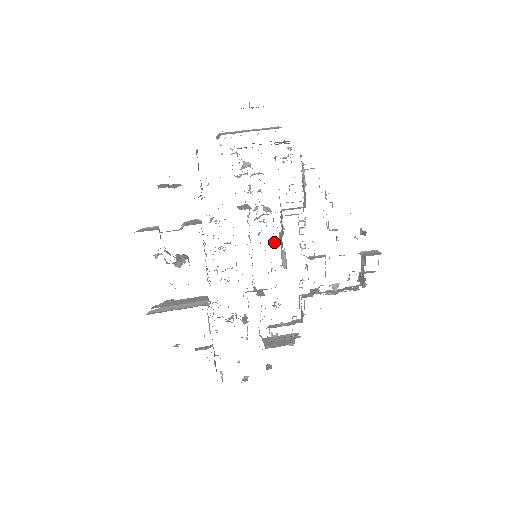
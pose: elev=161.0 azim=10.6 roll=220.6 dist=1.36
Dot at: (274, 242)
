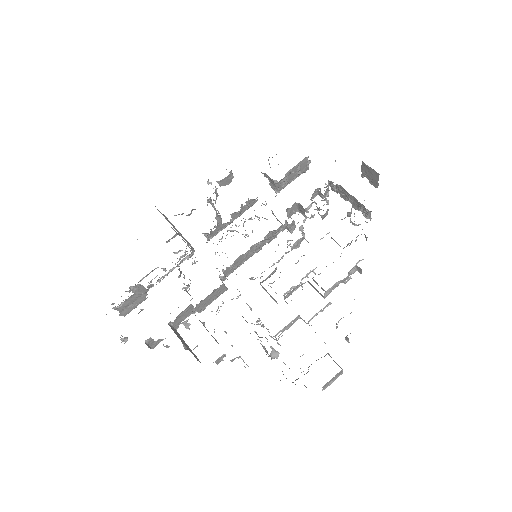
Dot at: occluded
